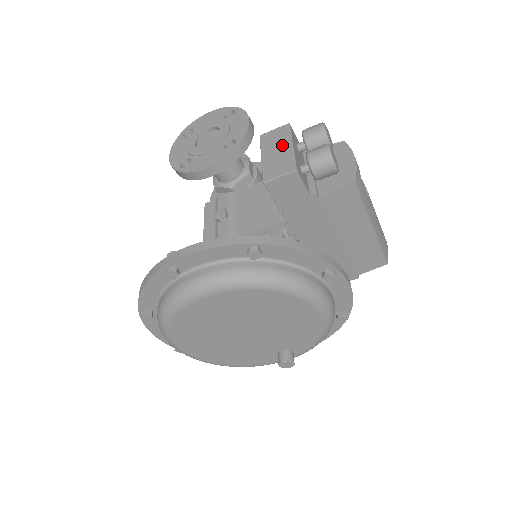
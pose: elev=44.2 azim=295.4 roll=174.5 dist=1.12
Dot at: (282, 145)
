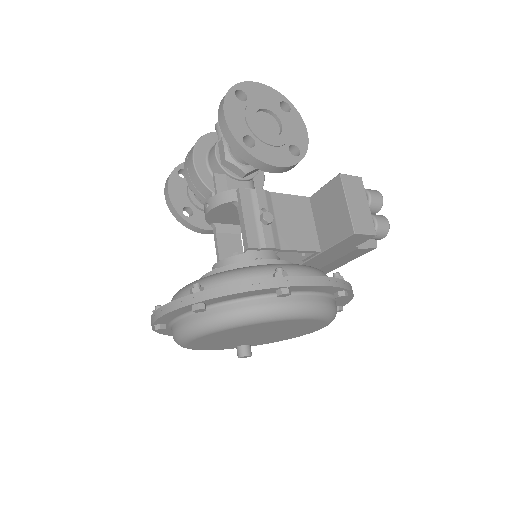
Dot at: (361, 200)
